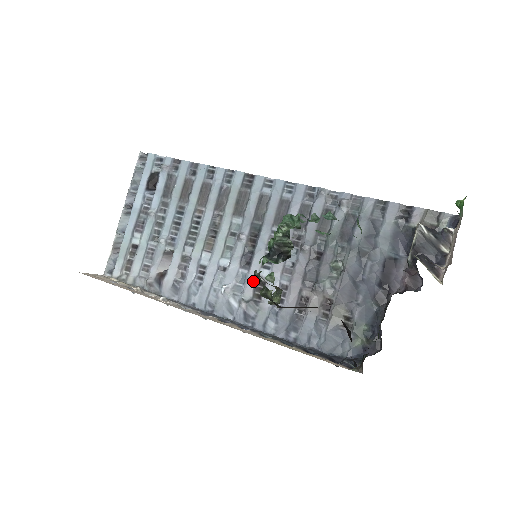
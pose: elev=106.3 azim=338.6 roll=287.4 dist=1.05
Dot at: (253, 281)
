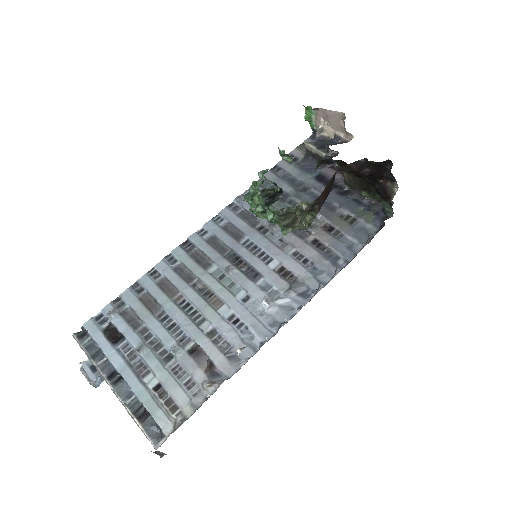
Dot at: (274, 276)
